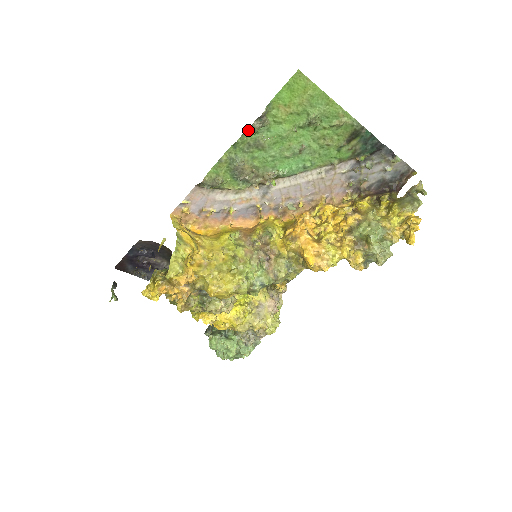
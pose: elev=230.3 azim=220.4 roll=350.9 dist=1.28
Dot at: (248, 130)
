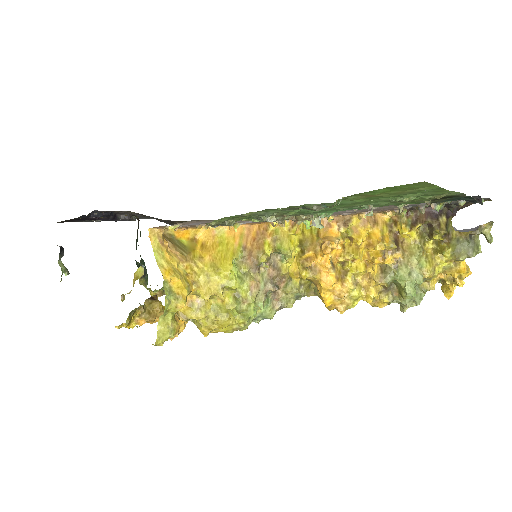
Dot at: (299, 208)
